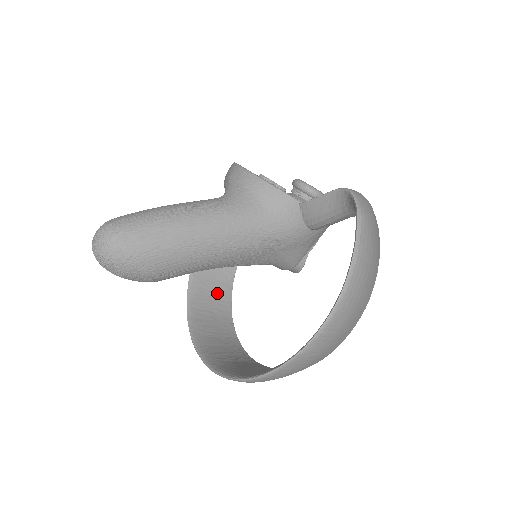
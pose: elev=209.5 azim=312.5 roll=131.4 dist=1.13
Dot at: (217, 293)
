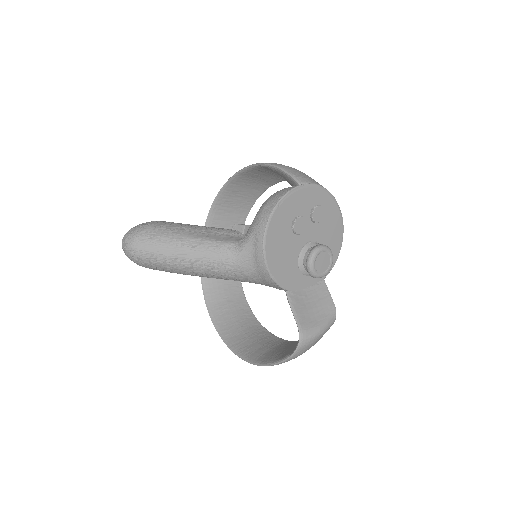
Dot at: (245, 196)
